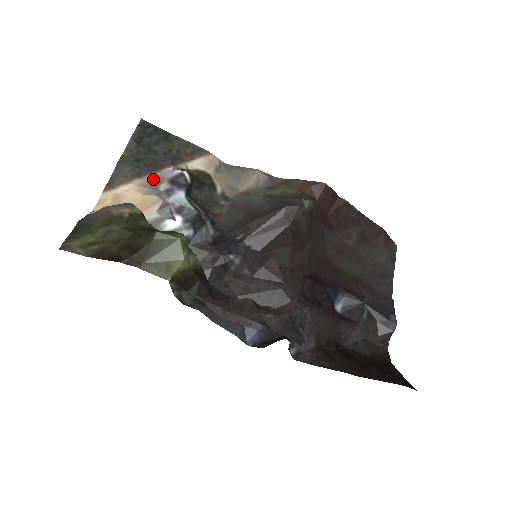
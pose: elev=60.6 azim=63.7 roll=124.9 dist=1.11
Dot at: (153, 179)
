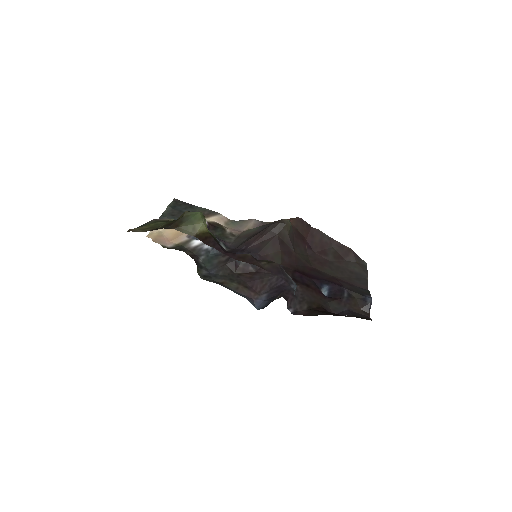
Dot at: occluded
